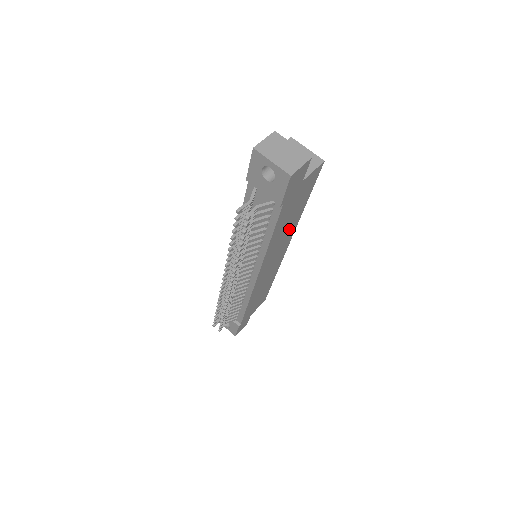
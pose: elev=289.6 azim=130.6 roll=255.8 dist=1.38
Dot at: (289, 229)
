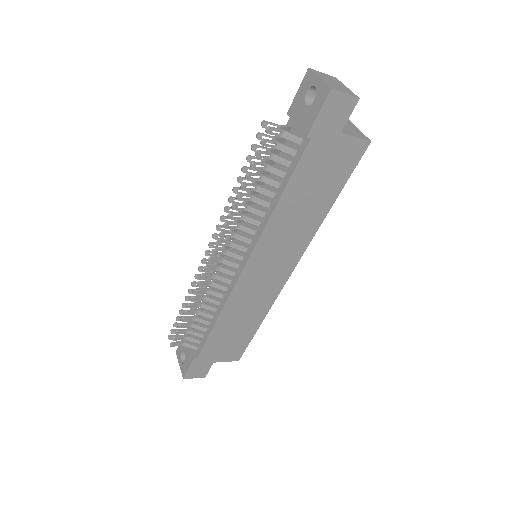
Dot at: (304, 224)
